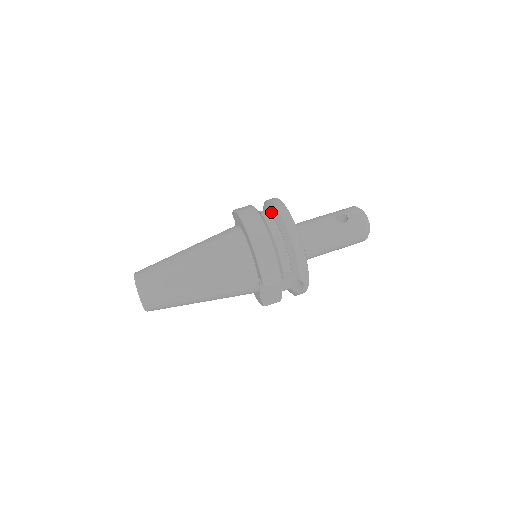
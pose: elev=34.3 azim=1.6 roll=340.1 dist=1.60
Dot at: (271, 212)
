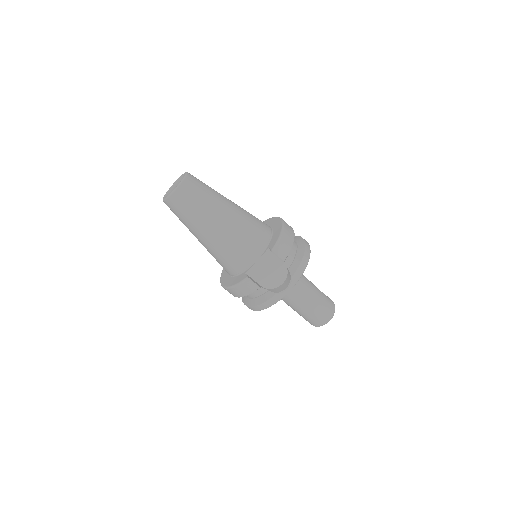
Dot at: occluded
